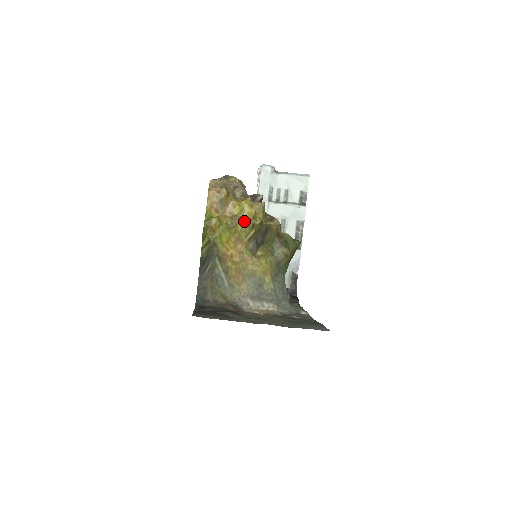
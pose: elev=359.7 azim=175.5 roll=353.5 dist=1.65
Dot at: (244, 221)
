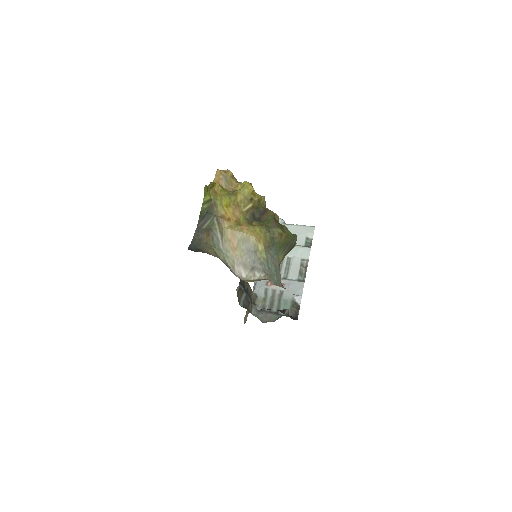
Dot at: (244, 194)
